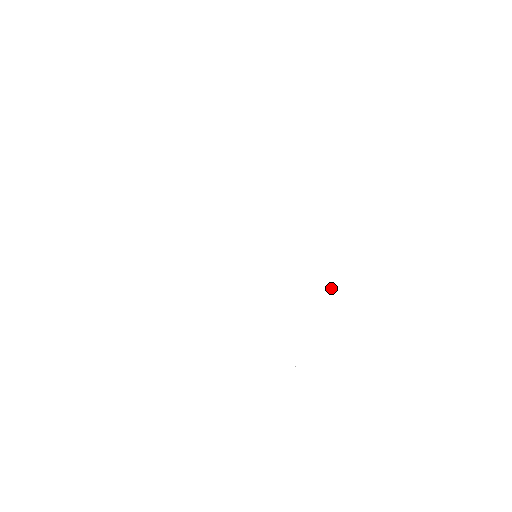
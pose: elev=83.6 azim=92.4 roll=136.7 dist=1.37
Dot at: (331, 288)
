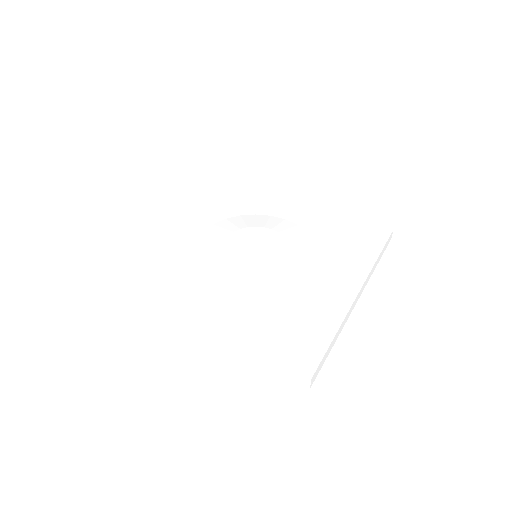
Dot at: (322, 231)
